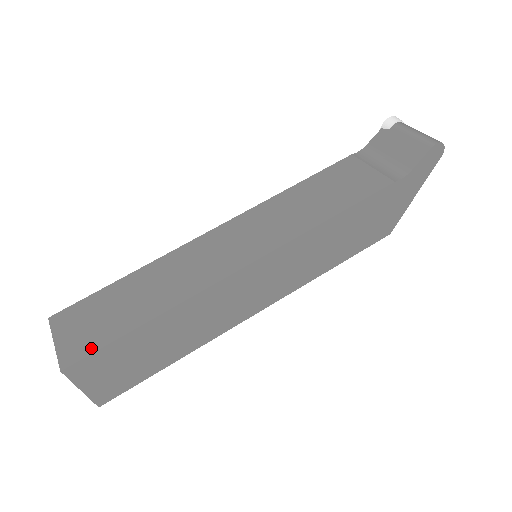
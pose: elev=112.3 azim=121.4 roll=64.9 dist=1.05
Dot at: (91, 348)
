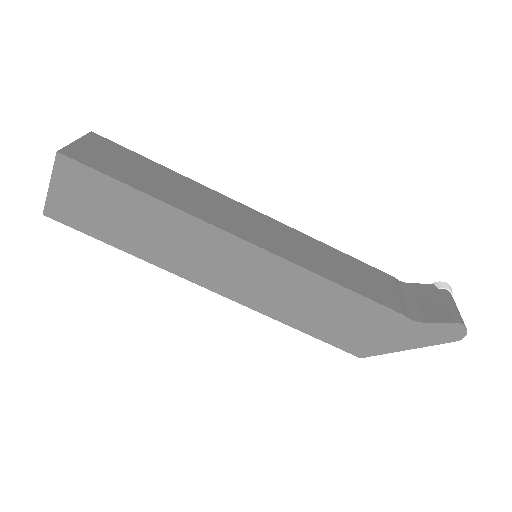
Dot at: (91, 164)
